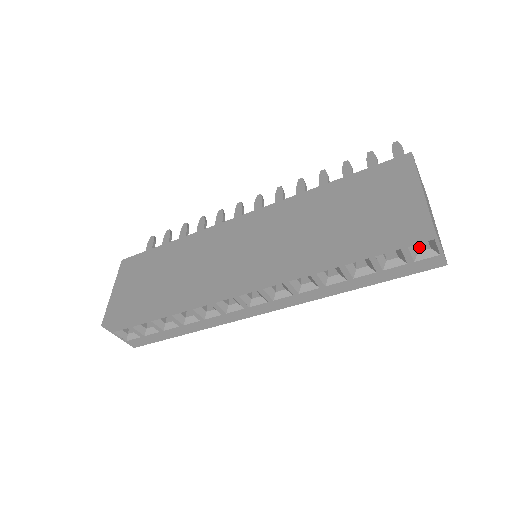
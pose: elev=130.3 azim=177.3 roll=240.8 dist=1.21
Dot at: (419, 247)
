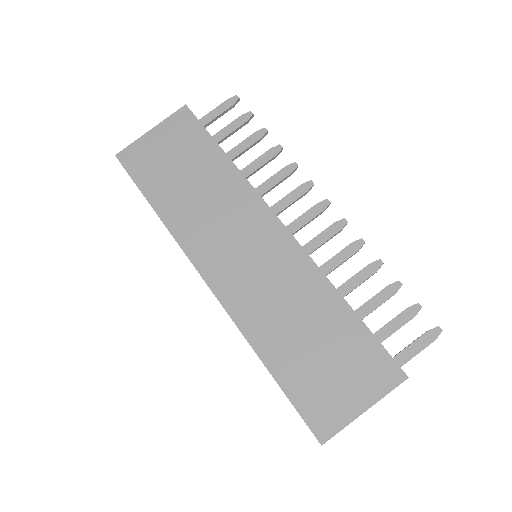
Dot at: occluded
